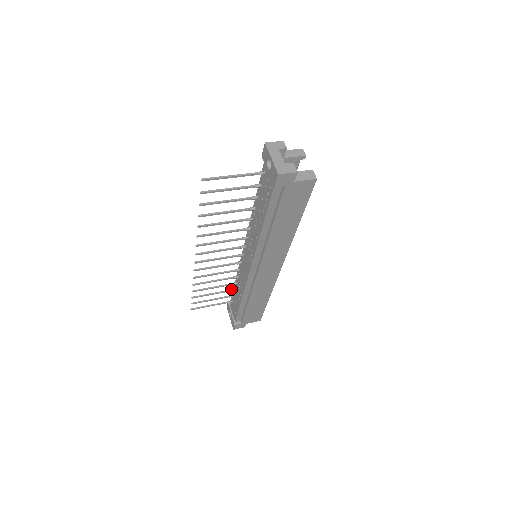
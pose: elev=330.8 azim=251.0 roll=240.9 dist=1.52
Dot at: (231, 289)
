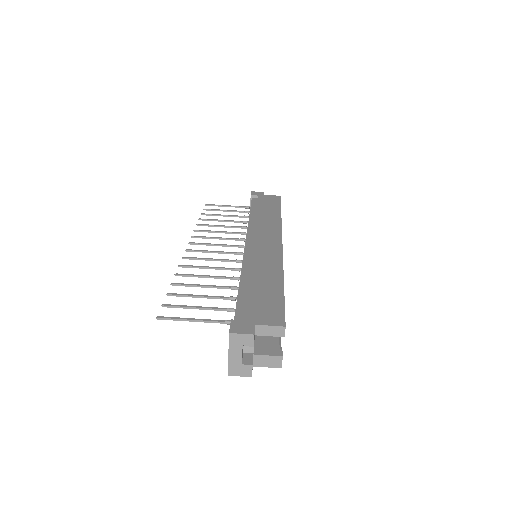
Dot at: (245, 217)
